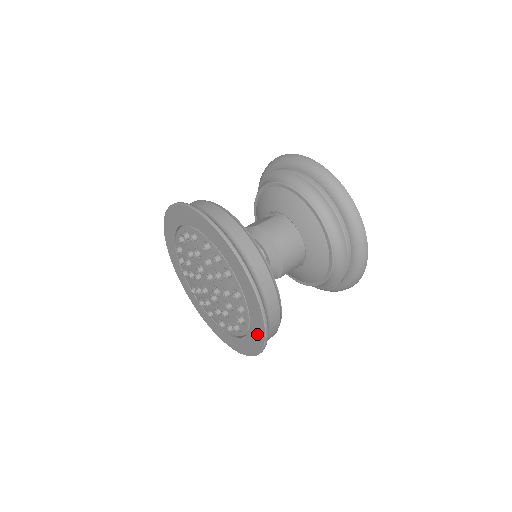
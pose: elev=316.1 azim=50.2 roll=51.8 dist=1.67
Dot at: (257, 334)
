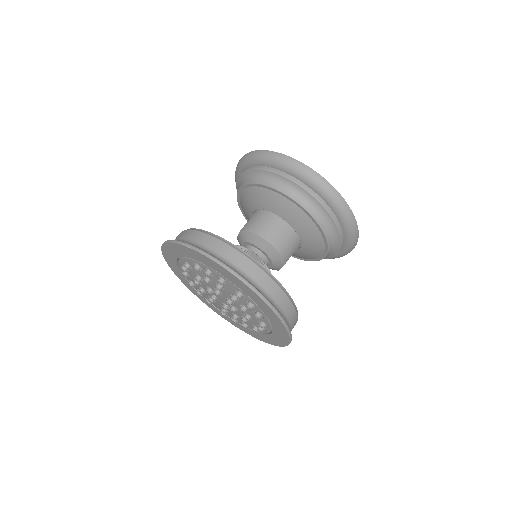
Dot at: (274, 319)
